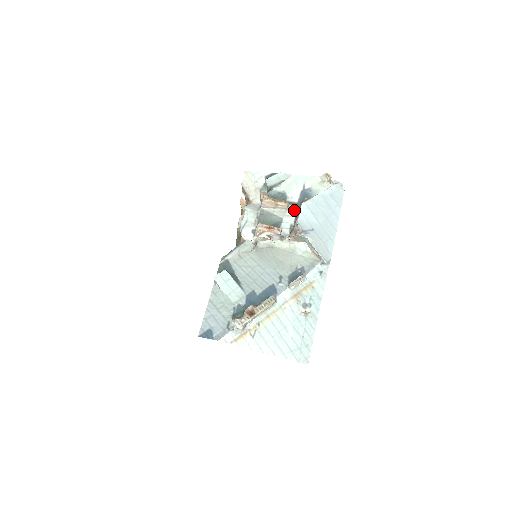
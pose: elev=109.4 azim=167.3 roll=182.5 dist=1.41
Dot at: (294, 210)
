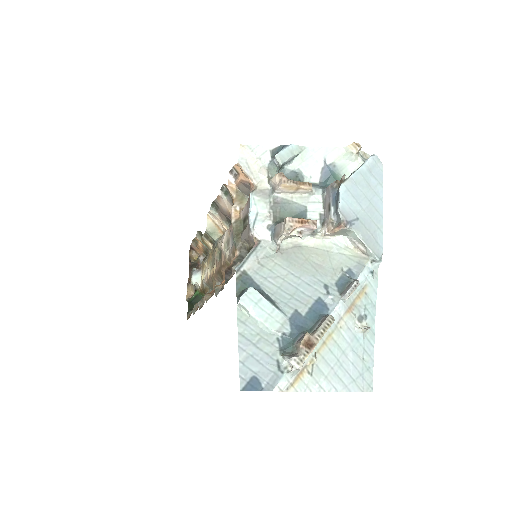
Dot at: (320, 194)
